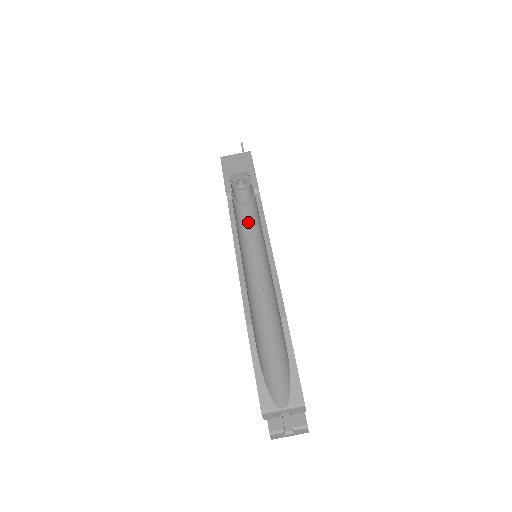
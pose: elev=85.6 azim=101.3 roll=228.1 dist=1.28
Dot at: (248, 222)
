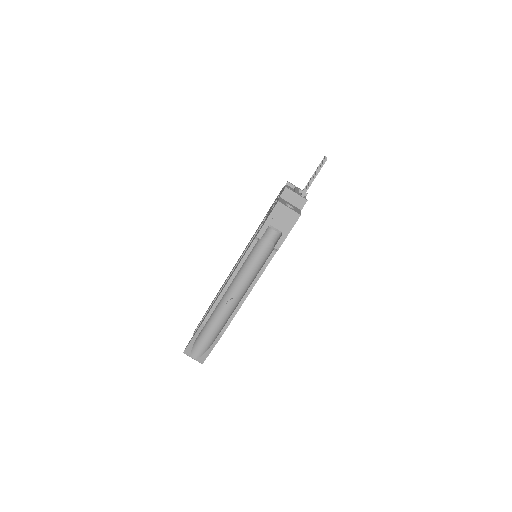
Dot at: (258, 254)
